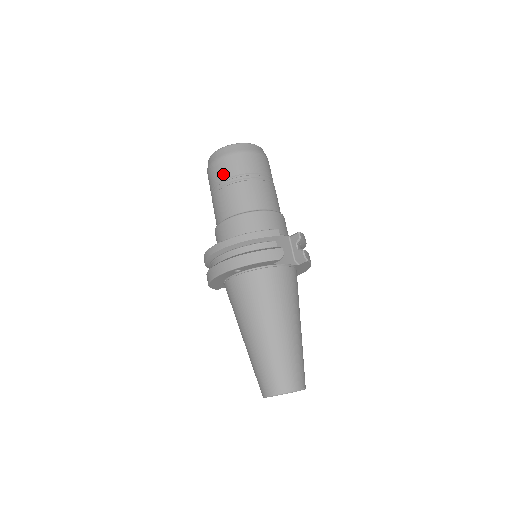
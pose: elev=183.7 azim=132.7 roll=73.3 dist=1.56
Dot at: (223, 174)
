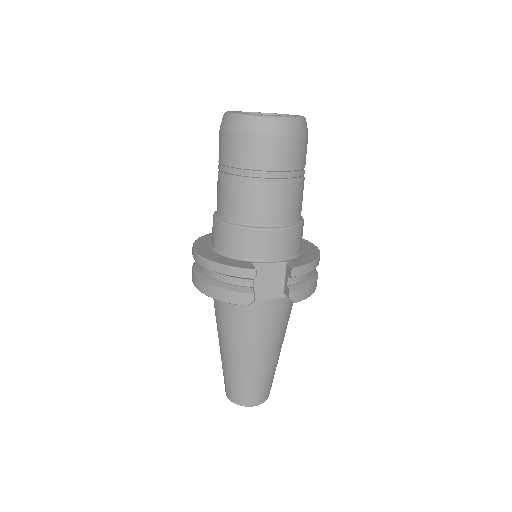
Dot at: (224, 157)
